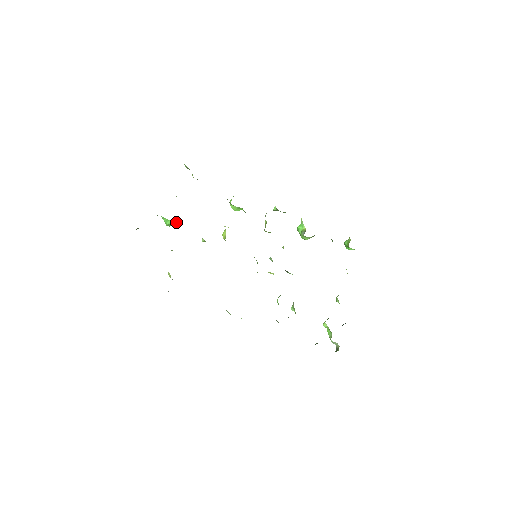
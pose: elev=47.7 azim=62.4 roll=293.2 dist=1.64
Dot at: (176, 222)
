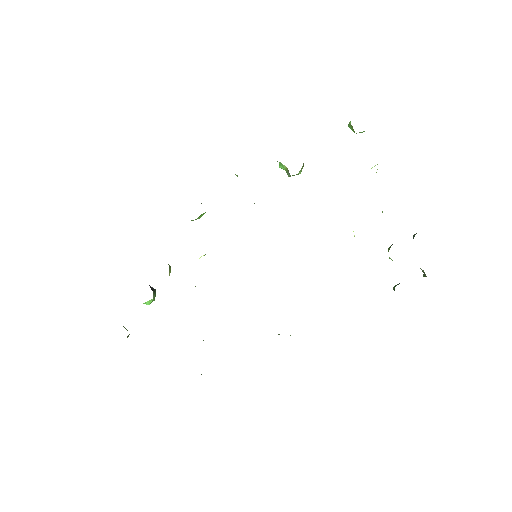
Dot at: (152, 299)
